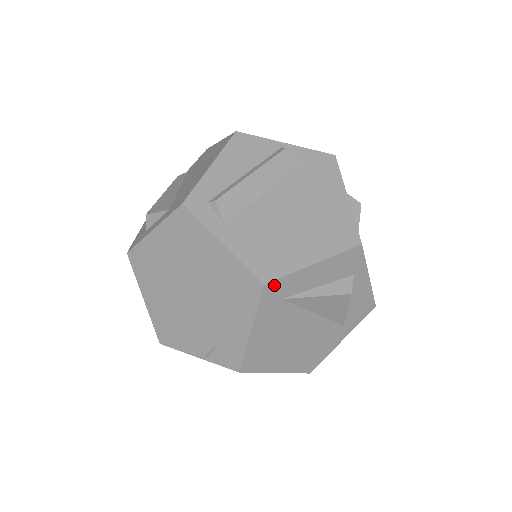
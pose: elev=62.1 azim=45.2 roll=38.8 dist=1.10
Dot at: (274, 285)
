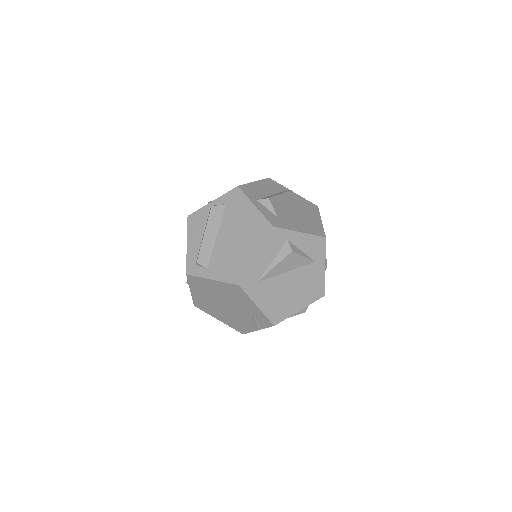
Dot at: (245, 281)
